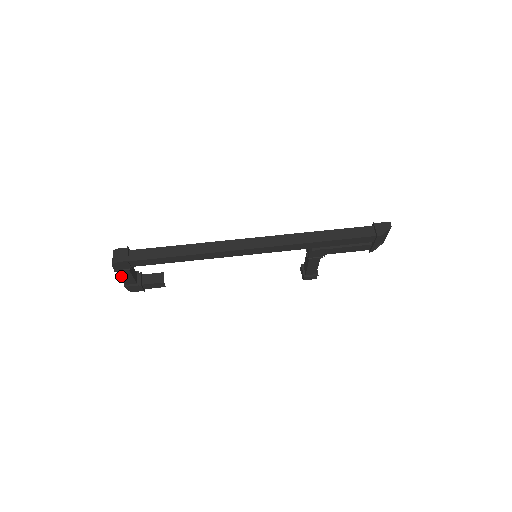
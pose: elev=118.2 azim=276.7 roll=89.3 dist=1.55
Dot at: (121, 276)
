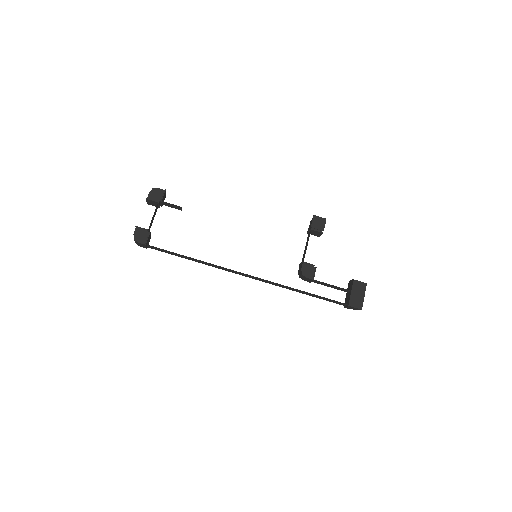
Dot at: occluded
